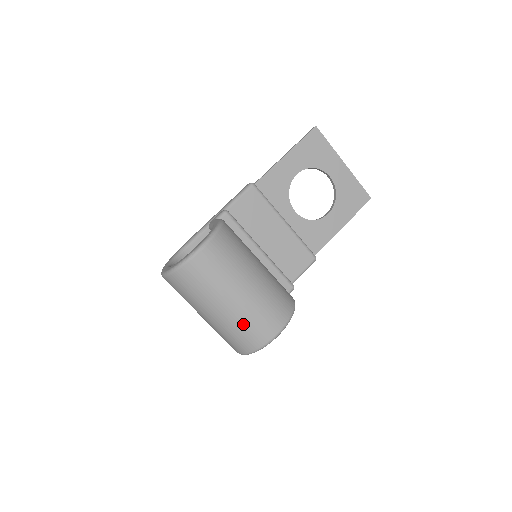
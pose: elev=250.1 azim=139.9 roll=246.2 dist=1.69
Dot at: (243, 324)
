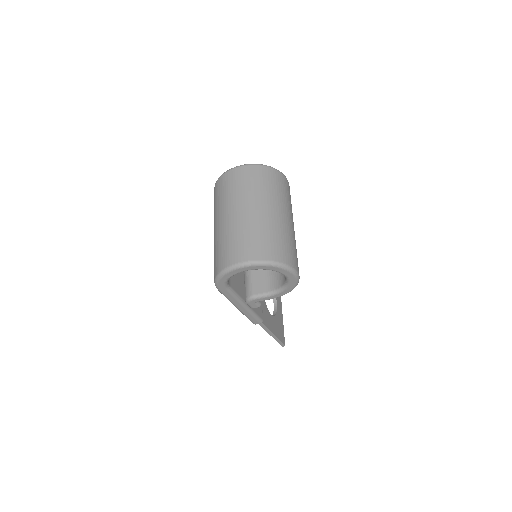
Dot at: (285, 237)
